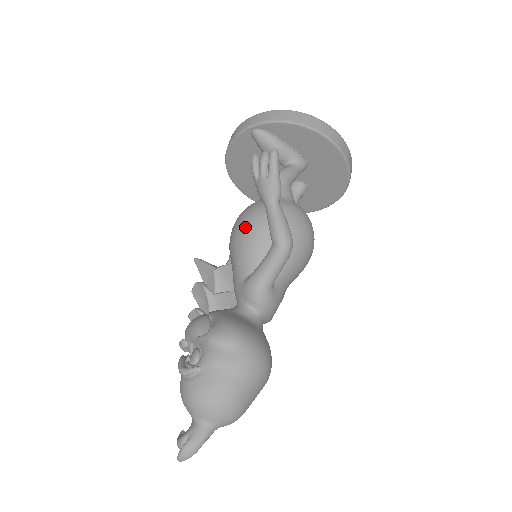
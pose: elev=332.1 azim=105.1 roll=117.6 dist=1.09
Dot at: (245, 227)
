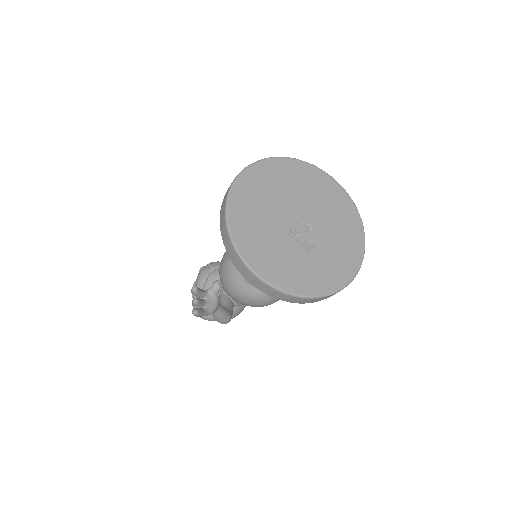
Dot at: occluded
